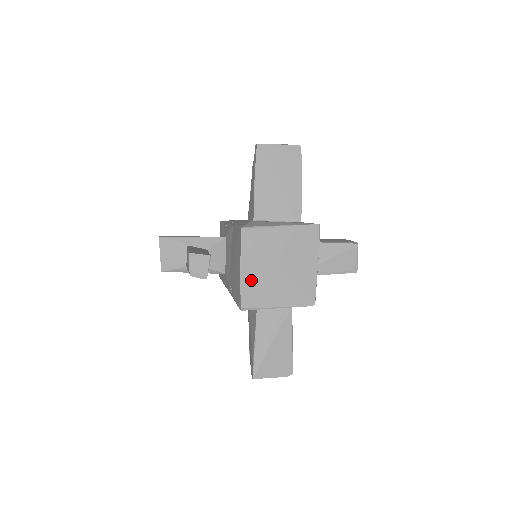
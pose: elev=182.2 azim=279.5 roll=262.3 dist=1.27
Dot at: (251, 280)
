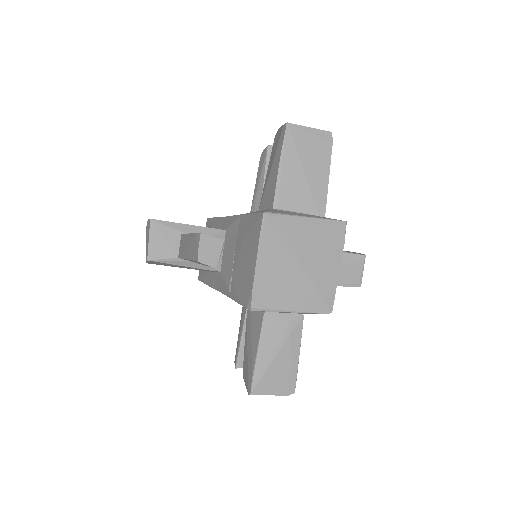
Dot at: (266, 275)
